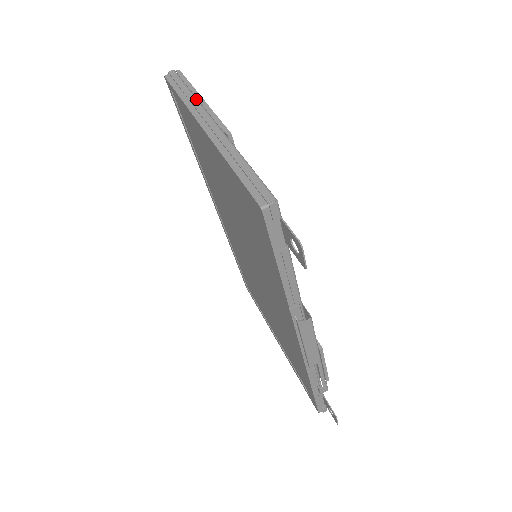
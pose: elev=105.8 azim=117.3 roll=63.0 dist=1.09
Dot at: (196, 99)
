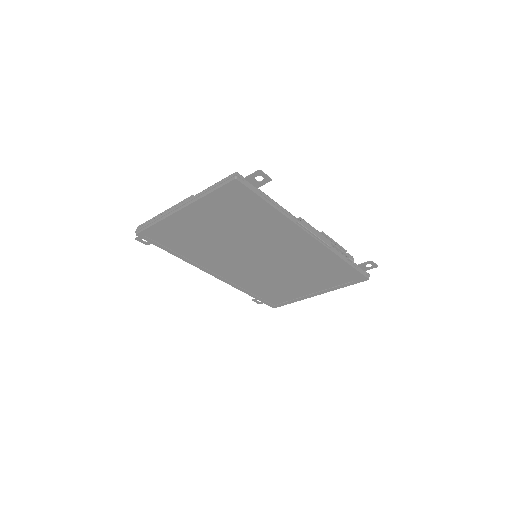
Dot at: (162, 214)
